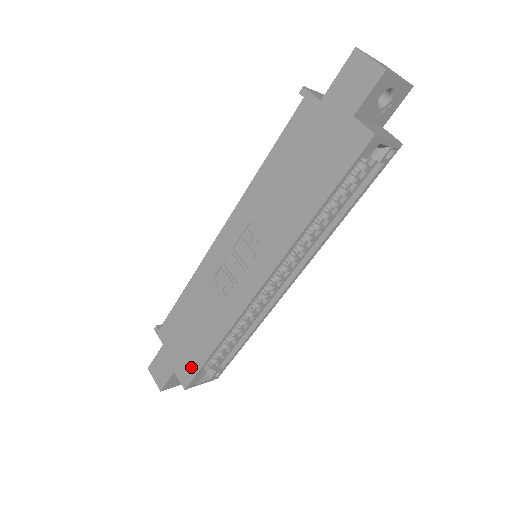
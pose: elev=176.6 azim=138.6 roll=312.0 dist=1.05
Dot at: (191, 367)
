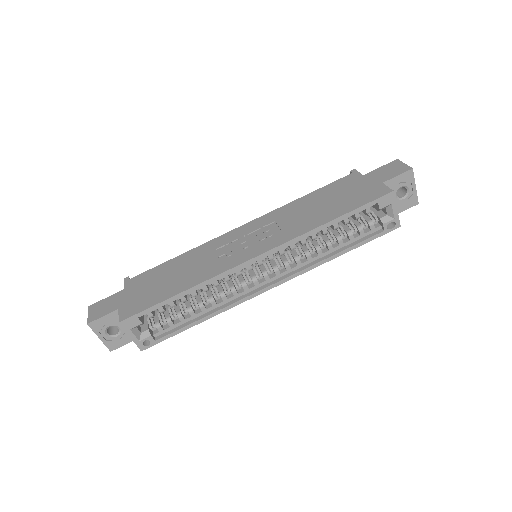
Dot at: (142, 305)
